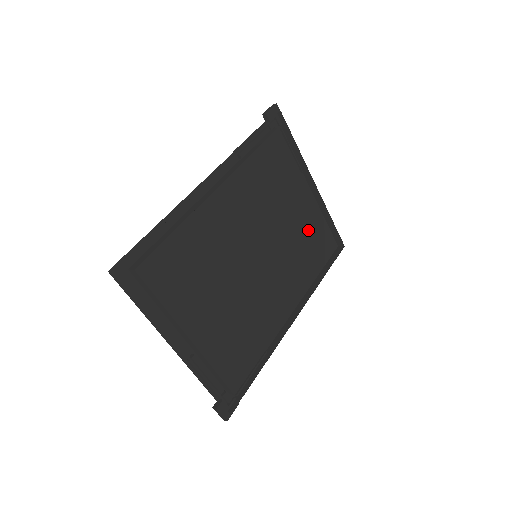
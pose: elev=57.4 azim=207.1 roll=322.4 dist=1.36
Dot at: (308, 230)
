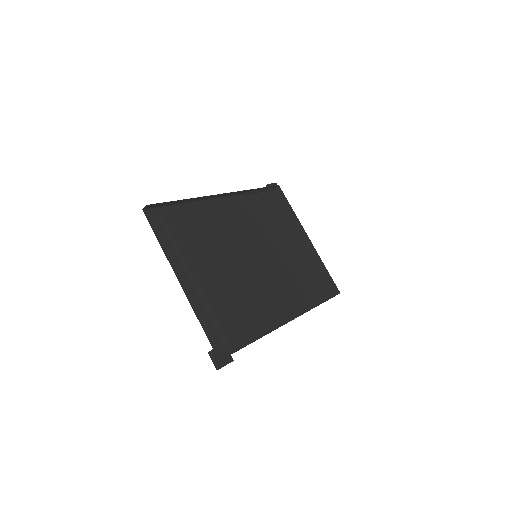
Dot at: (303, 263)
